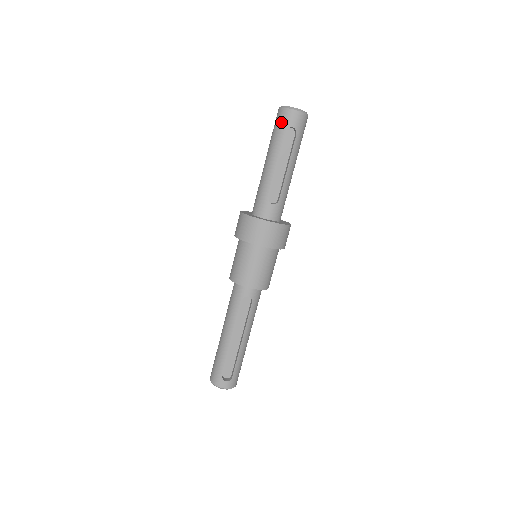
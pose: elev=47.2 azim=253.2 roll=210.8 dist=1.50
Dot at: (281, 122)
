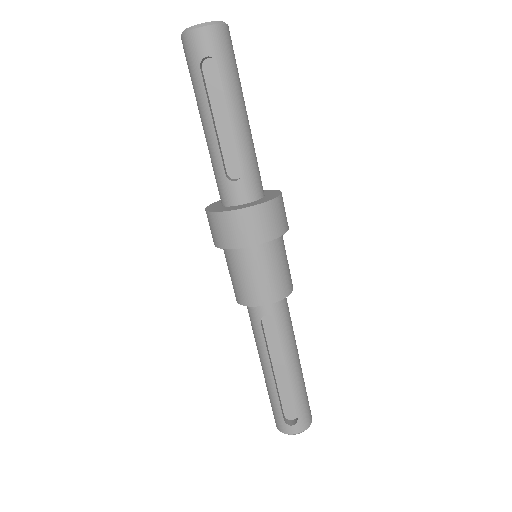
Dot at: (189, 58)
